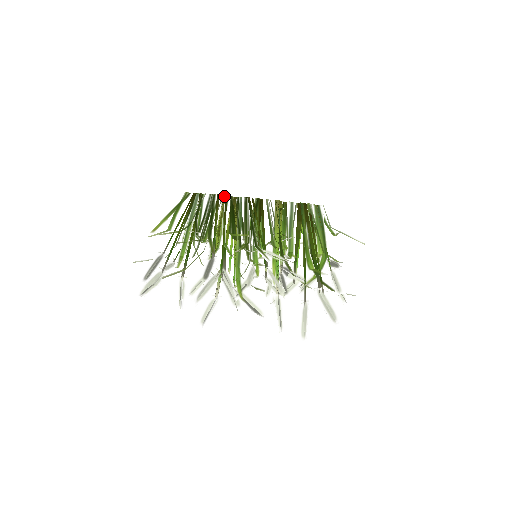
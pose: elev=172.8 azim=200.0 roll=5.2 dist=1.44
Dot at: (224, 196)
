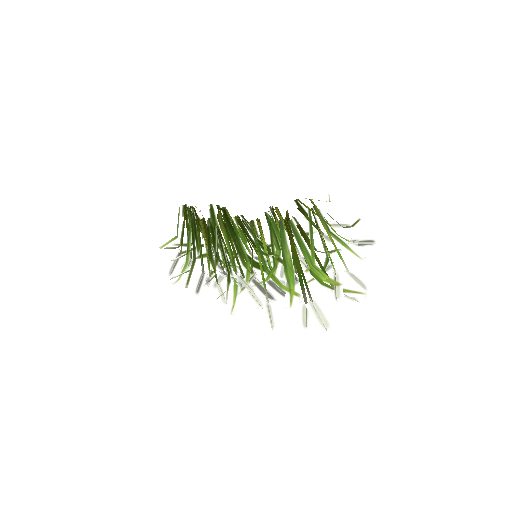
Dot at: (200, 222)
